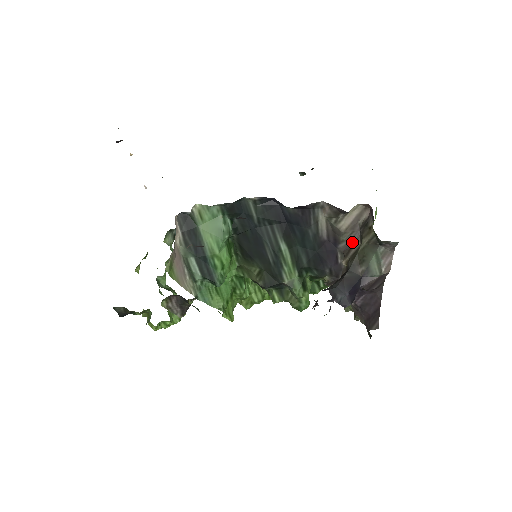
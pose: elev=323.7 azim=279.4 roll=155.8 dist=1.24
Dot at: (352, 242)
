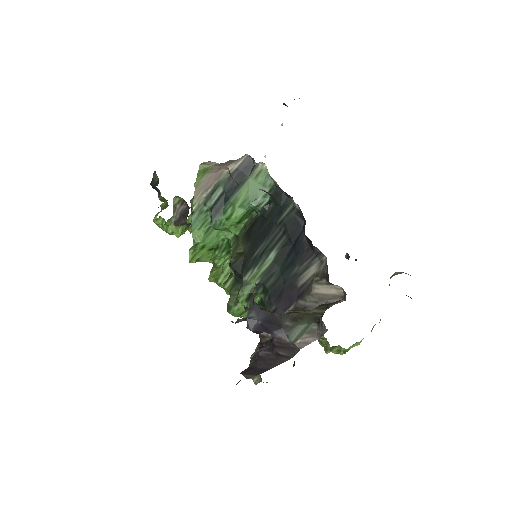
Dot at: (309, 308)
